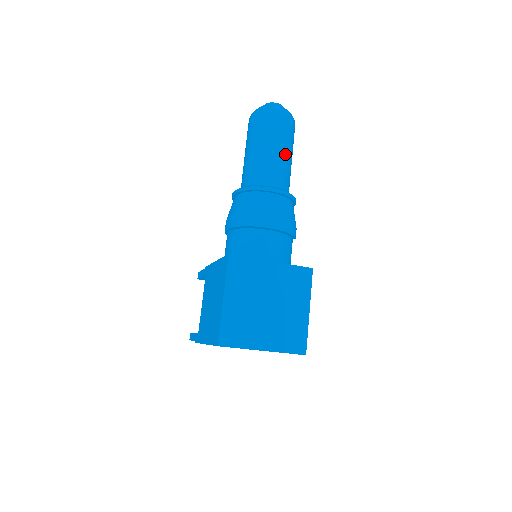
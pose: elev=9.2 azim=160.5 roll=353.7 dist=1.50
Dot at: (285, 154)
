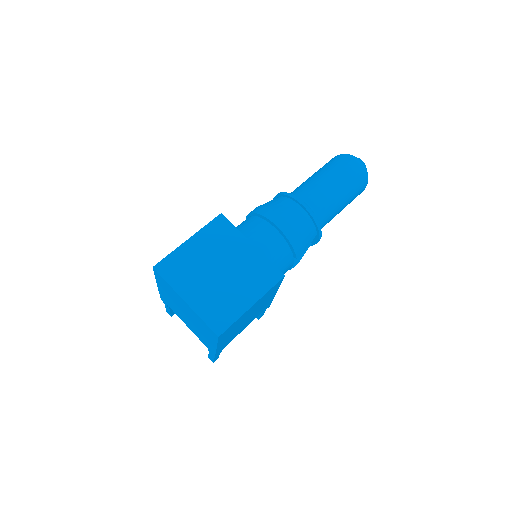
Dot at: (336, 190)
